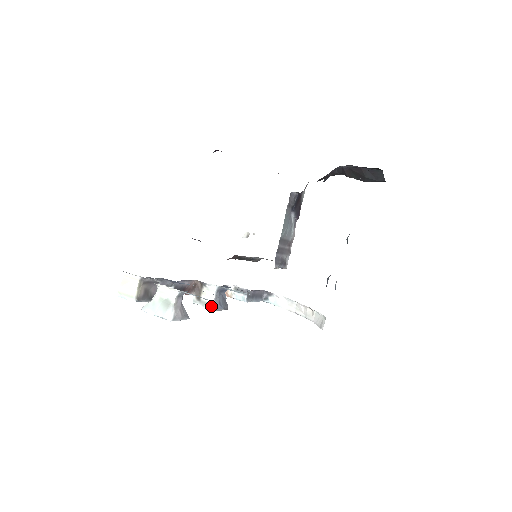
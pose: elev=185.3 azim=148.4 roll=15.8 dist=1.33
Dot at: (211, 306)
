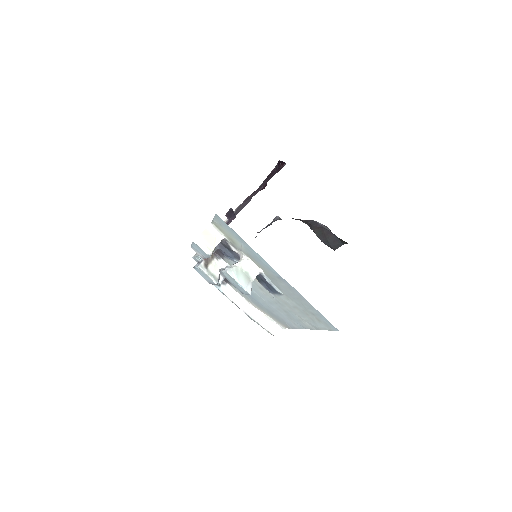
Dot at: (215, 279)
